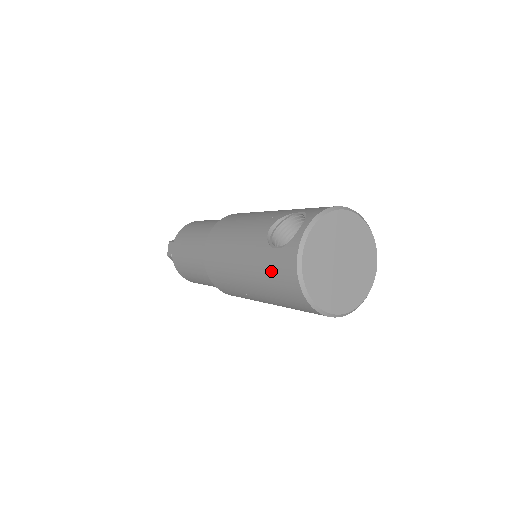
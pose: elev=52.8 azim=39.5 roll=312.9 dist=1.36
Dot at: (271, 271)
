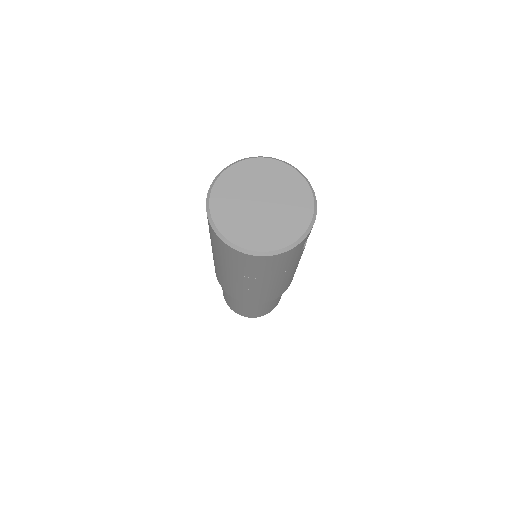
Dot at: (218, 250)
